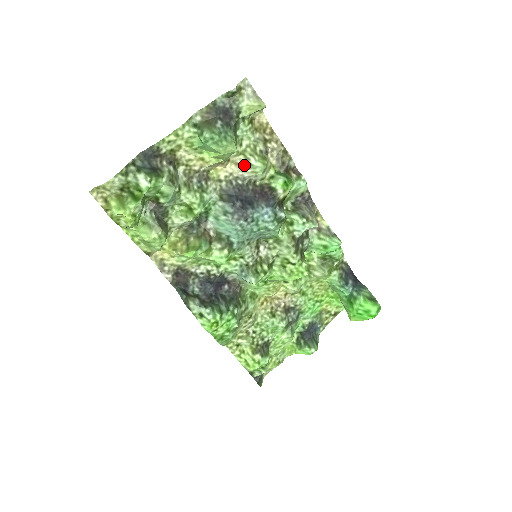
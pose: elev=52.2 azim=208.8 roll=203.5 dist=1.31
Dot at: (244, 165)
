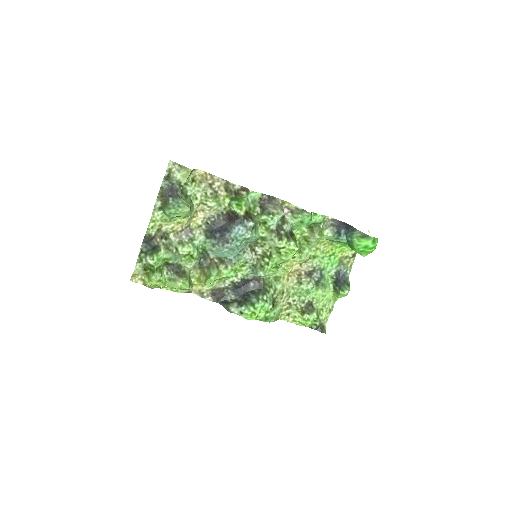
Dot at: (206, 209)
